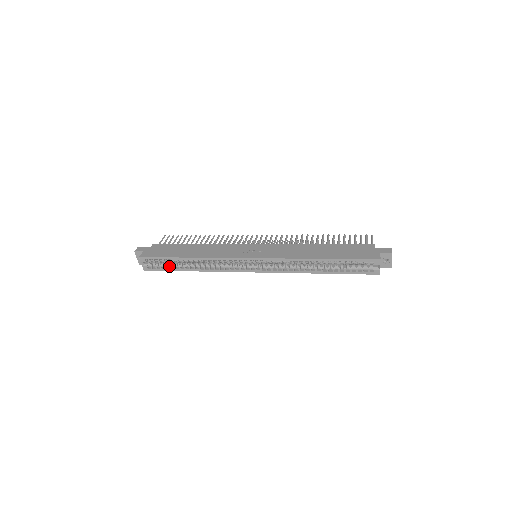
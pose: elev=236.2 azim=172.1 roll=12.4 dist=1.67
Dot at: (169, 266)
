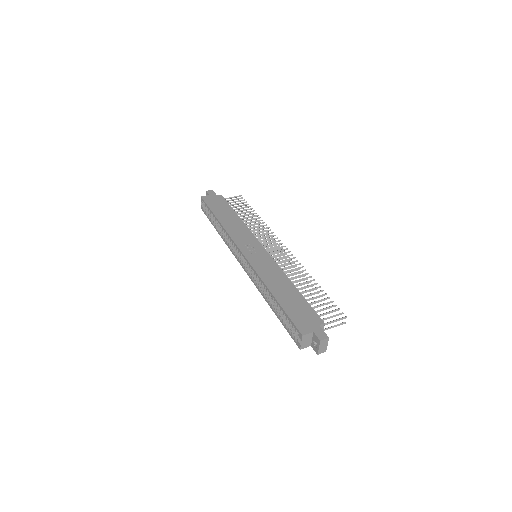
Dot at: (210, 217)
